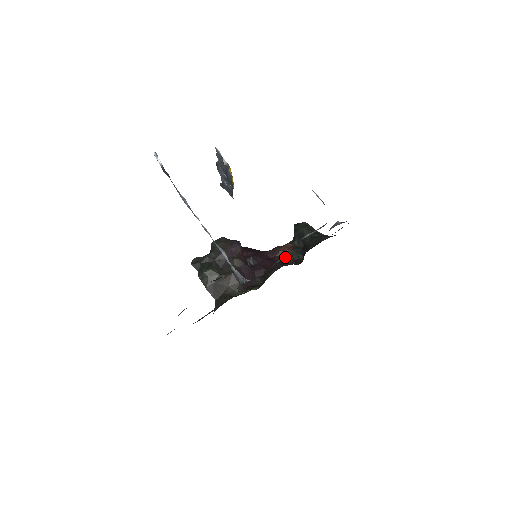
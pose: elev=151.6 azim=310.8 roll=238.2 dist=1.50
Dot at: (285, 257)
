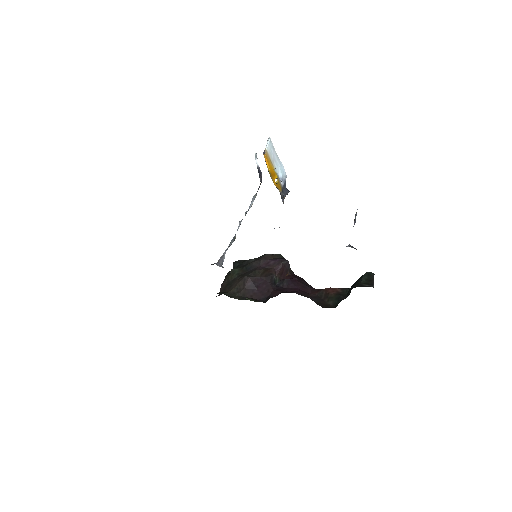
Dot at: (321, 298)
